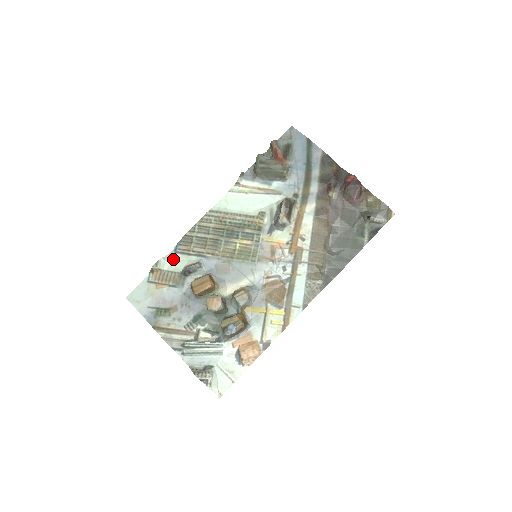
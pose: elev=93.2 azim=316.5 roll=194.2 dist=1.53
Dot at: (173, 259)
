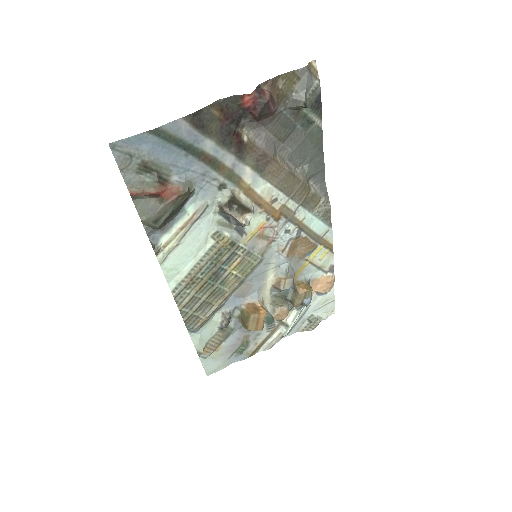
Dot at: (200, 335)
